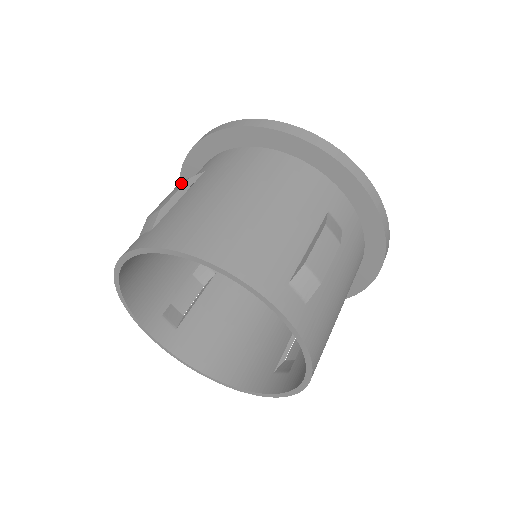
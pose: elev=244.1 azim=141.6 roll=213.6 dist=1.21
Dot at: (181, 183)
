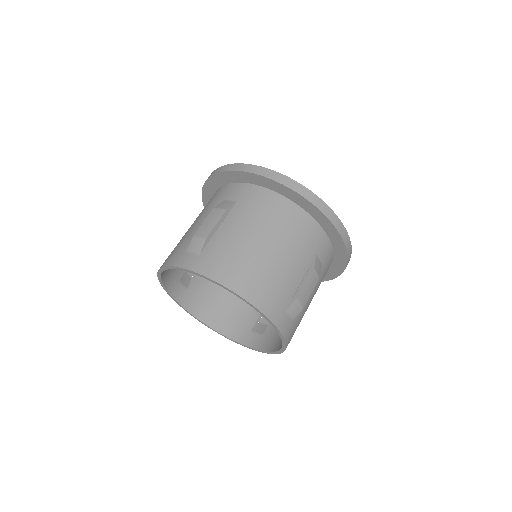
Dot at: (219, 211)
